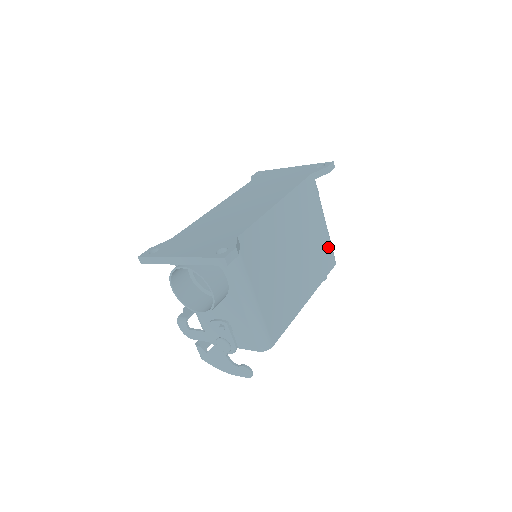
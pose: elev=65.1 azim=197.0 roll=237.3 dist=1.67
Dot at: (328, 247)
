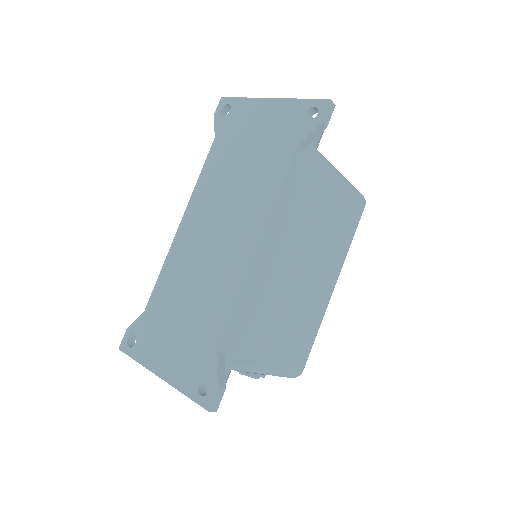
Dot at: (350, 201)
